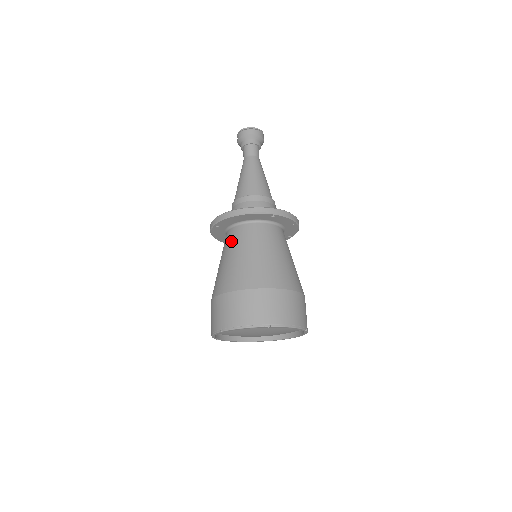
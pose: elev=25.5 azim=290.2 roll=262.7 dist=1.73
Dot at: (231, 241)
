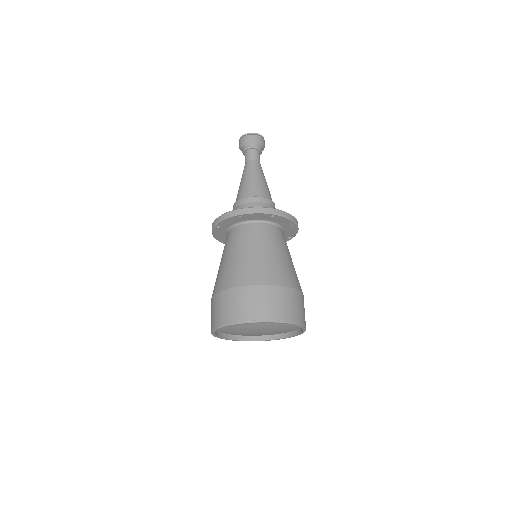
Dot at: (231, 240)
